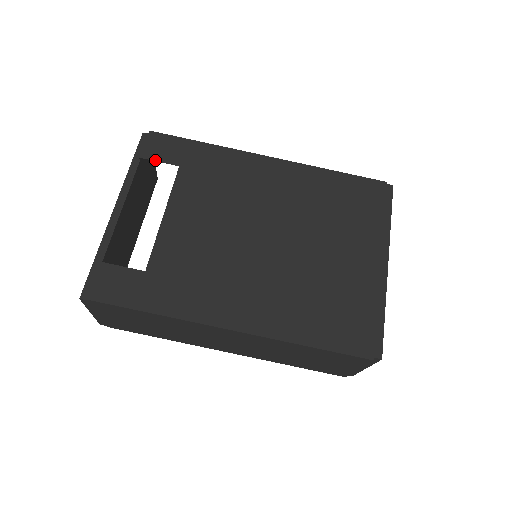
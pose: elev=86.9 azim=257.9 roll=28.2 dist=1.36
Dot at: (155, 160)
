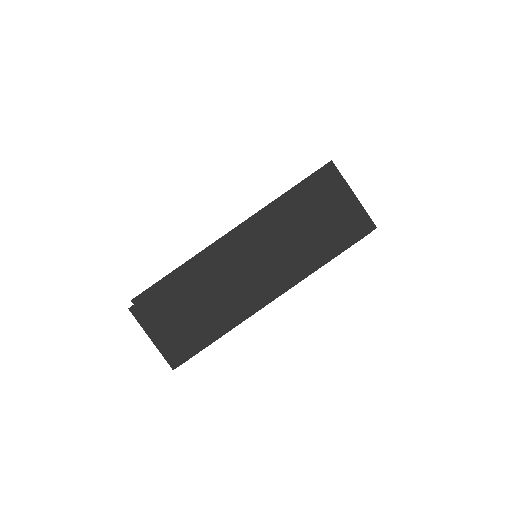
Dot at: occluded
